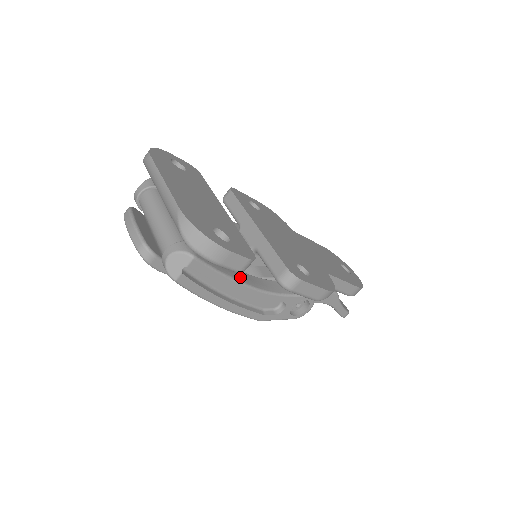
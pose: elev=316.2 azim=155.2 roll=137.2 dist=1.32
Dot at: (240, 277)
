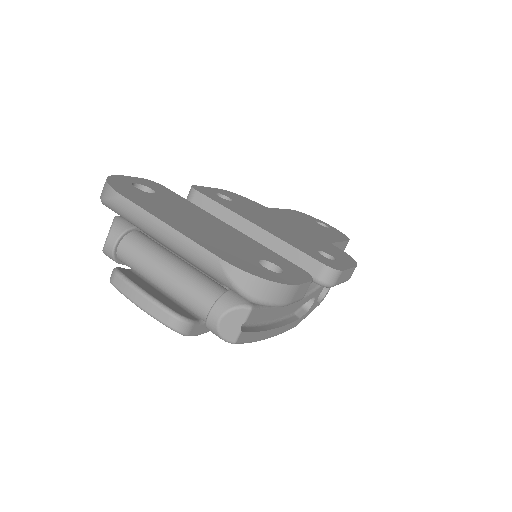
Dot at: occluded
